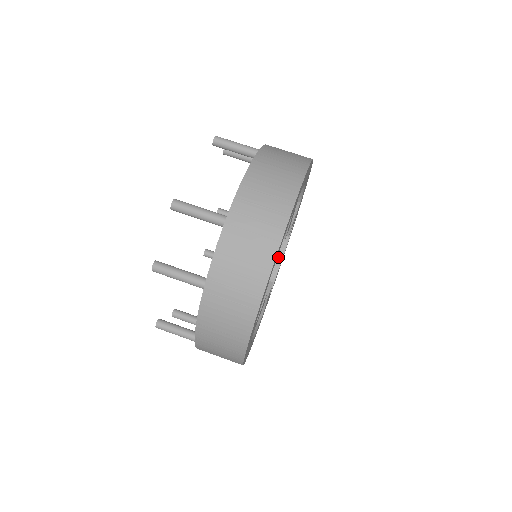
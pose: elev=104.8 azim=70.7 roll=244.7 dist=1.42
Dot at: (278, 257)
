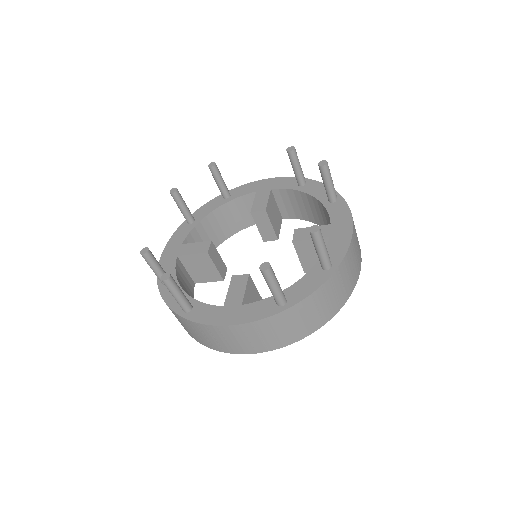
Dot at: (319, 223)
